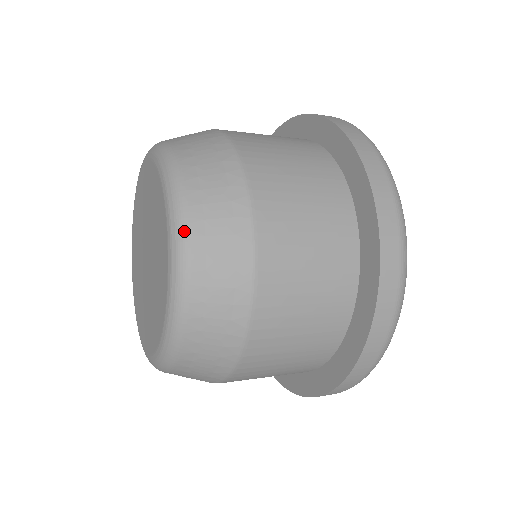
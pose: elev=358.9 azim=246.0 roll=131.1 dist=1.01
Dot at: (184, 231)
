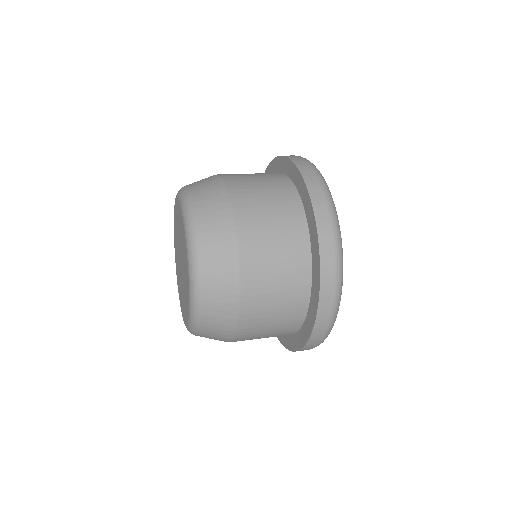
Dot at: (193, 231)
